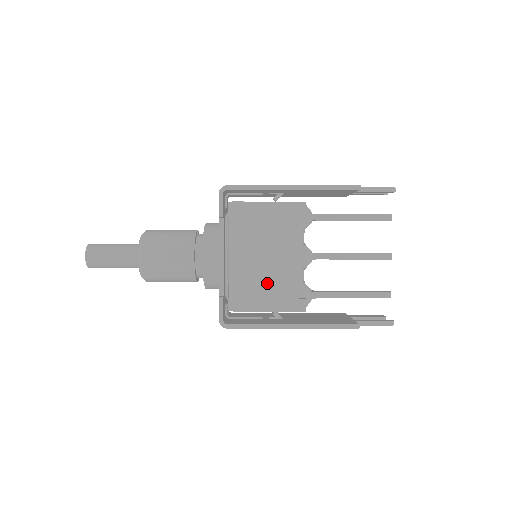
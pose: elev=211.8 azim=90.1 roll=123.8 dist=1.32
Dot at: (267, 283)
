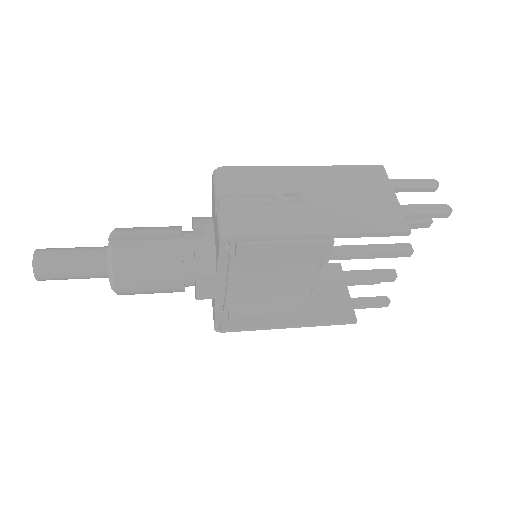
Dot at: (270, 301)
